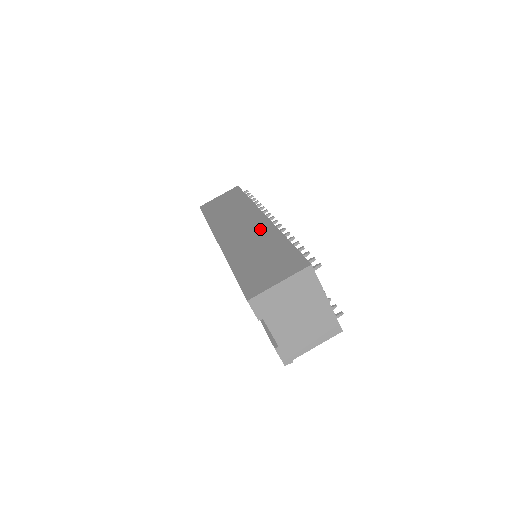
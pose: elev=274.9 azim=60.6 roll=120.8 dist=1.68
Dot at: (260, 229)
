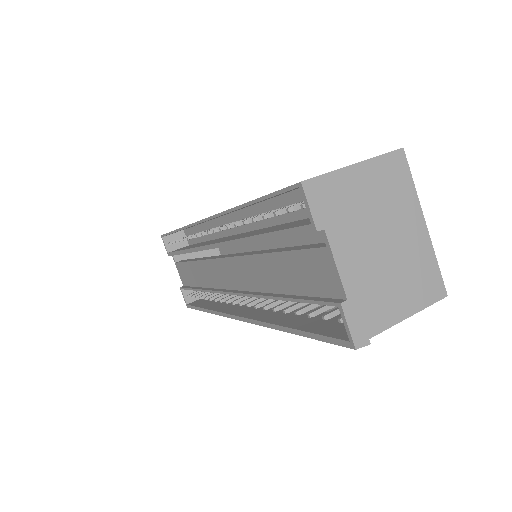
Dot at: occluded
